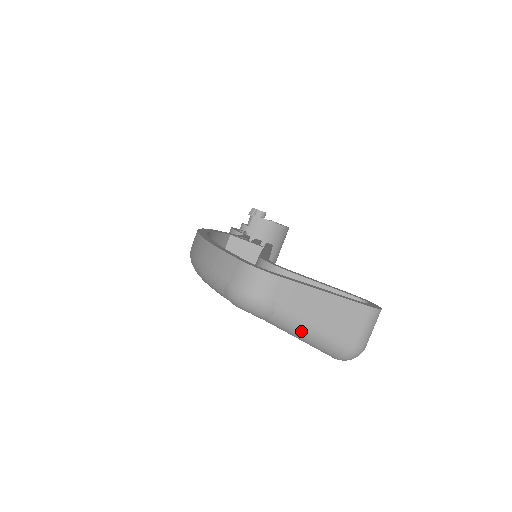
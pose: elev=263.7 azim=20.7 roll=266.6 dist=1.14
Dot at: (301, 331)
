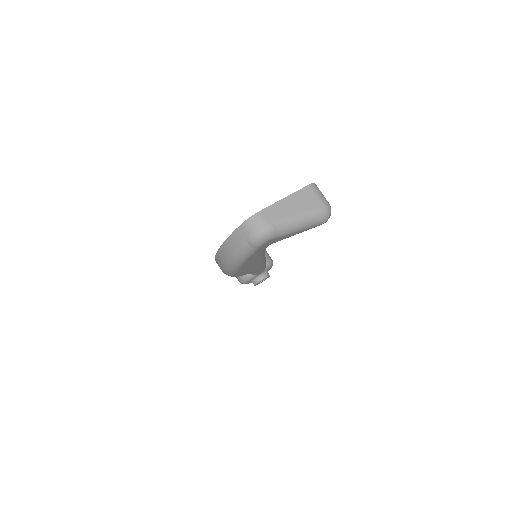
Dot at: (295, 223)
